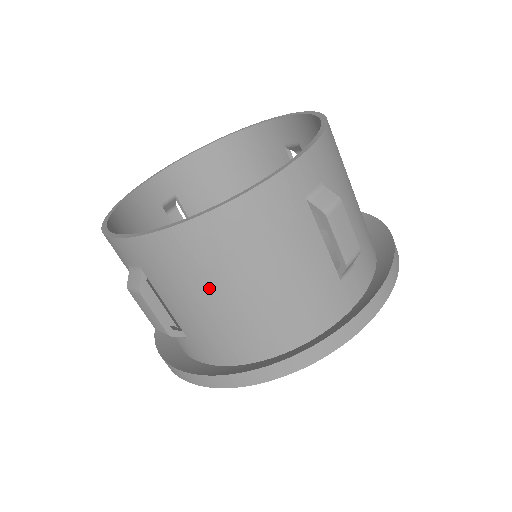
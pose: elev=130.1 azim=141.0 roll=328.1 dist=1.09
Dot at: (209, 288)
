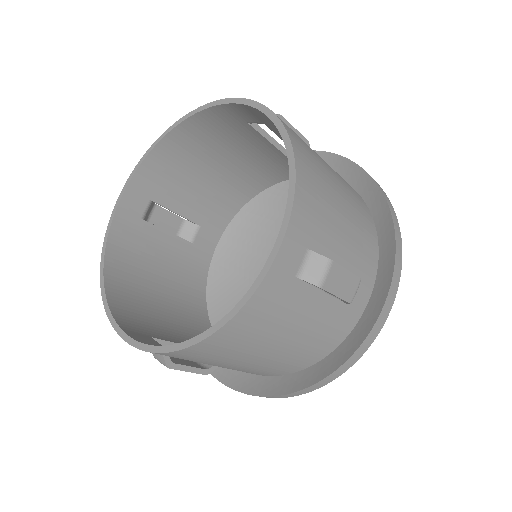
Dot at: (229, 362)
